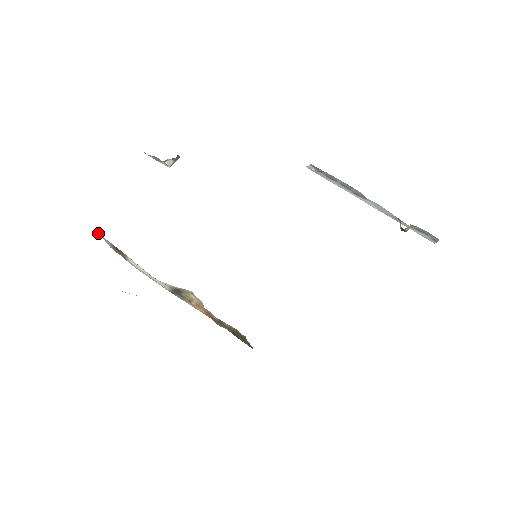
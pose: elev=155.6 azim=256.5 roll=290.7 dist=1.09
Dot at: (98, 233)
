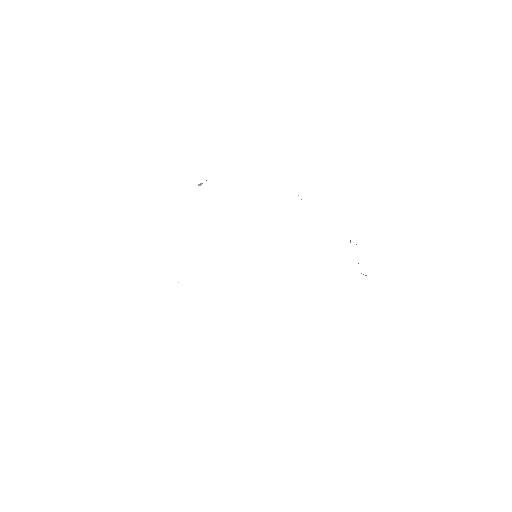
Dot at: occluded
